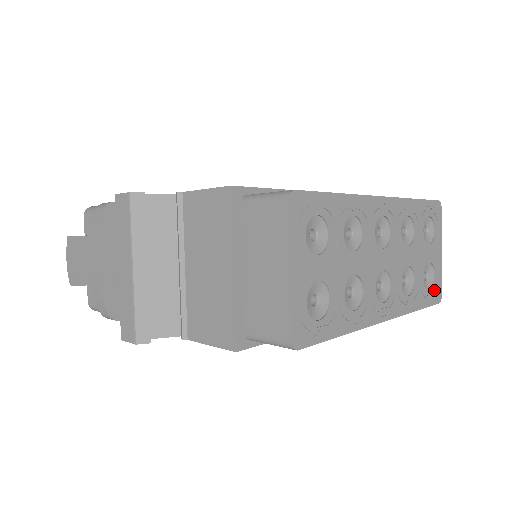
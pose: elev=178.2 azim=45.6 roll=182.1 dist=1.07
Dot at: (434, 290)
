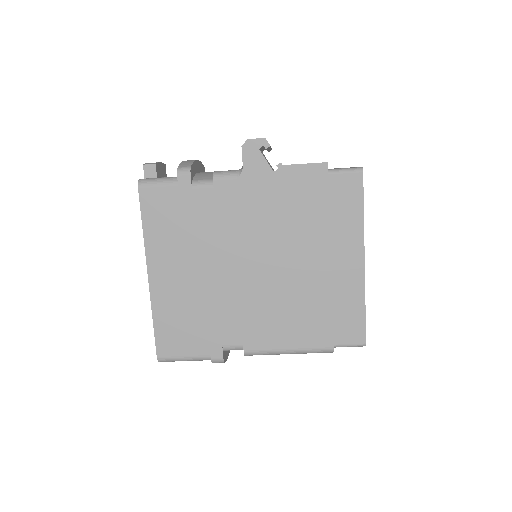
Dot at: occluded
